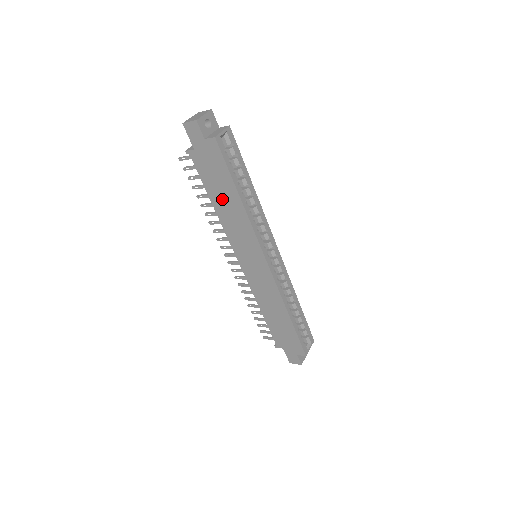
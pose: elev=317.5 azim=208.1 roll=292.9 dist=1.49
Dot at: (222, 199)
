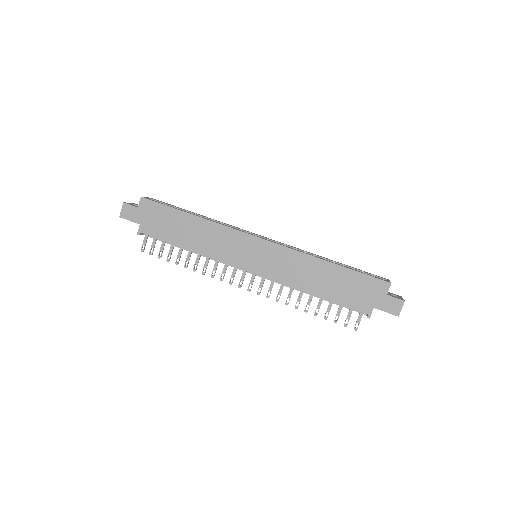
Dot at: (186, 234)
